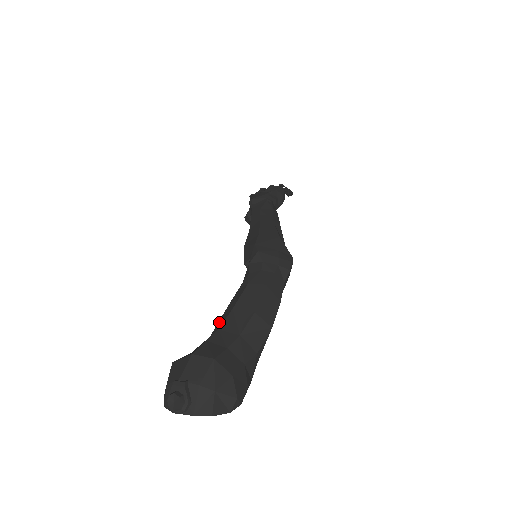
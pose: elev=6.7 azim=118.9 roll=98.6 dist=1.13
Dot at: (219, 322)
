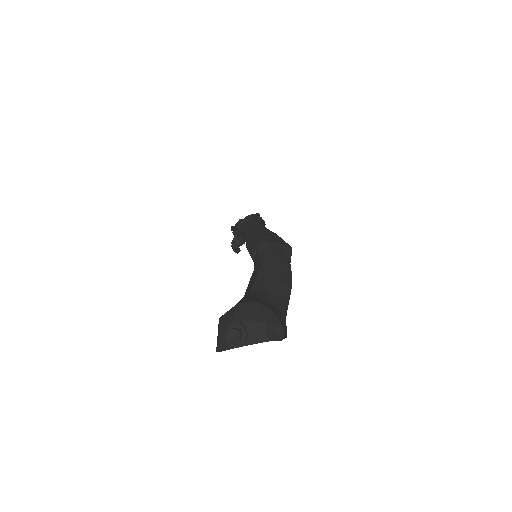
Dot at: (246, 291)
